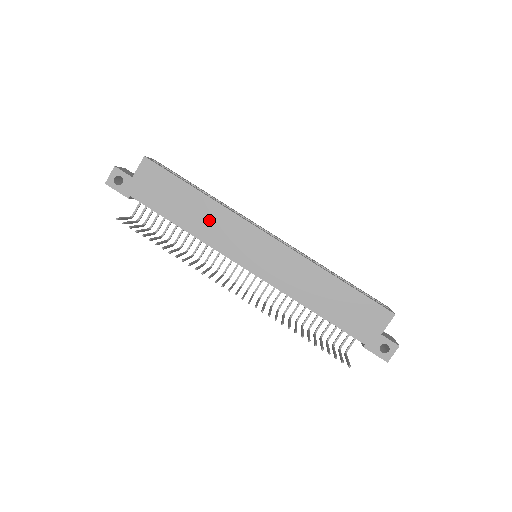
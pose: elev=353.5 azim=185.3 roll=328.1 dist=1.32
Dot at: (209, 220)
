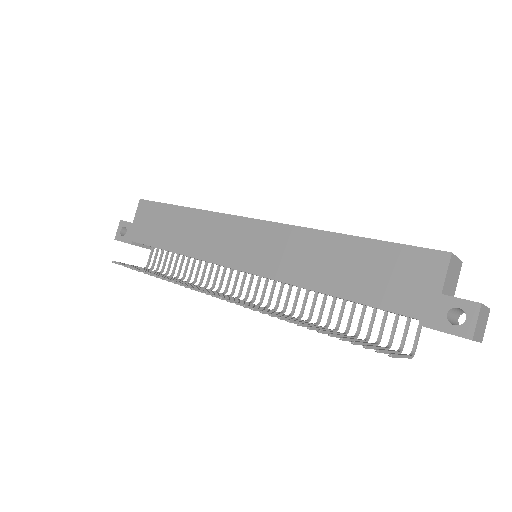
Dot at: (196, 232)
